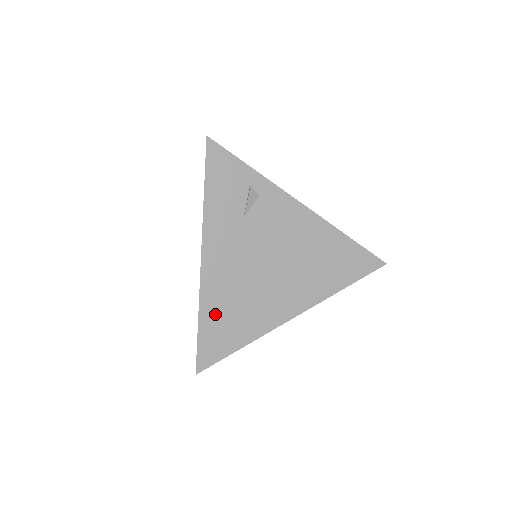
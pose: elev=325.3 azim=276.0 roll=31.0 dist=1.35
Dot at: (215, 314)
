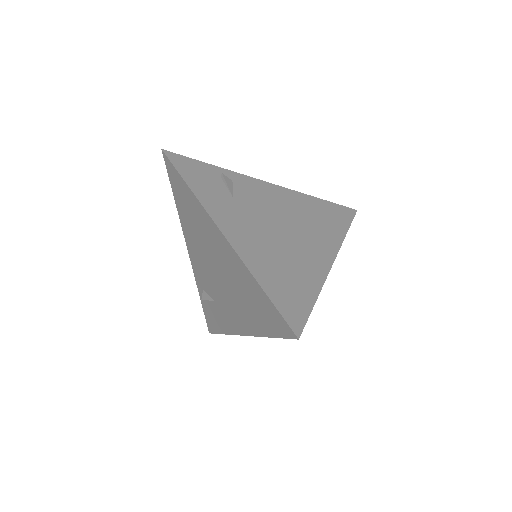
Dot at: (270, 276)
